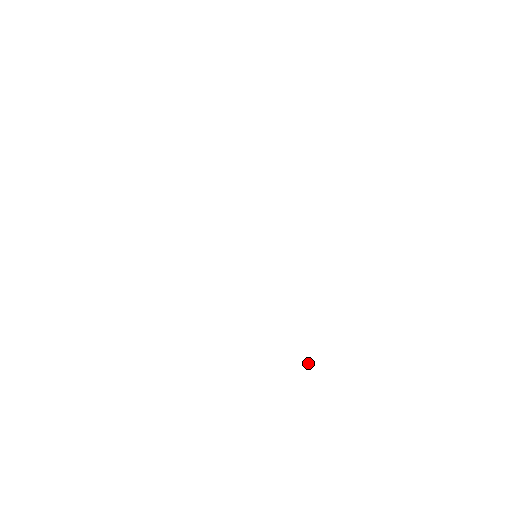
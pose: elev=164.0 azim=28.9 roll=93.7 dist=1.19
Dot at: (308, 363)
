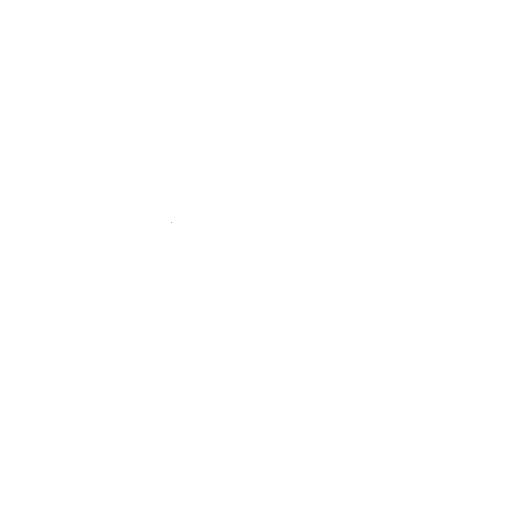
Dot at: occluded
